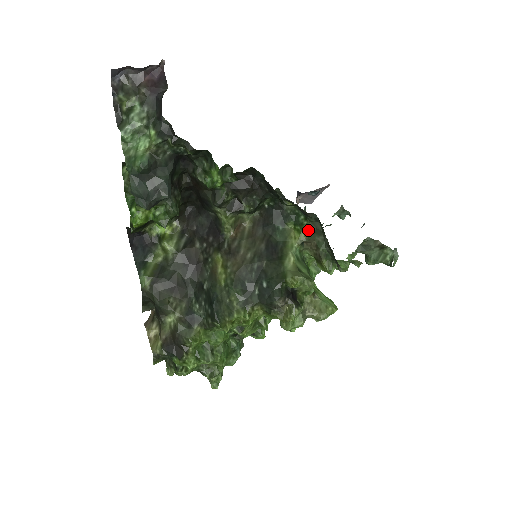
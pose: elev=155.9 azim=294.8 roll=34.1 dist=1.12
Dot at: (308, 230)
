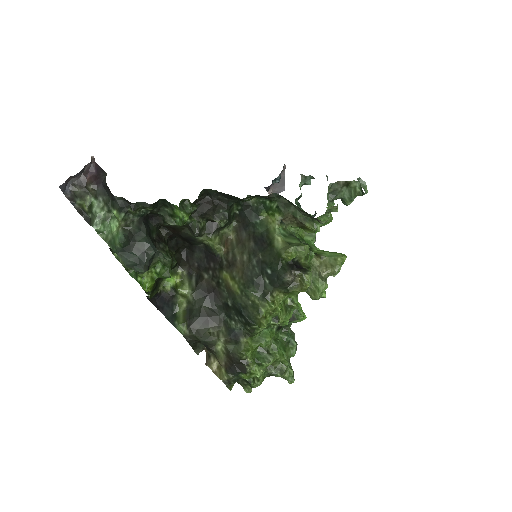
Dot at: (278, 209)
